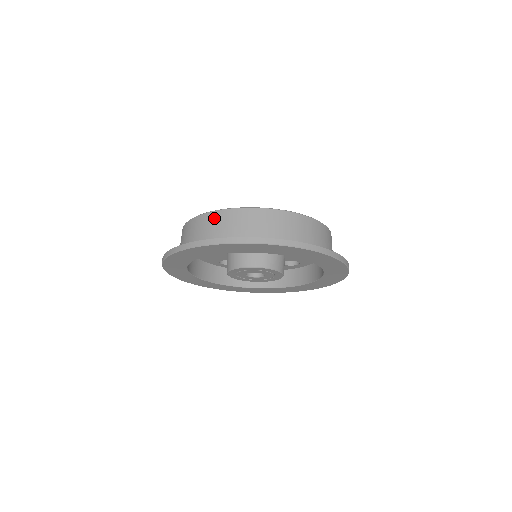
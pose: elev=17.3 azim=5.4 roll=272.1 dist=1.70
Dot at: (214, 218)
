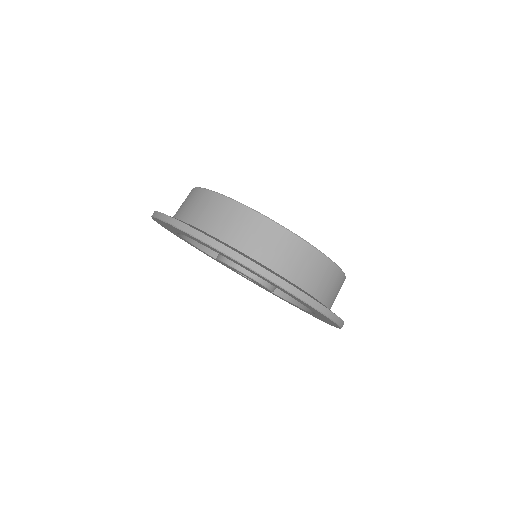
Dot at: (202, 197)
